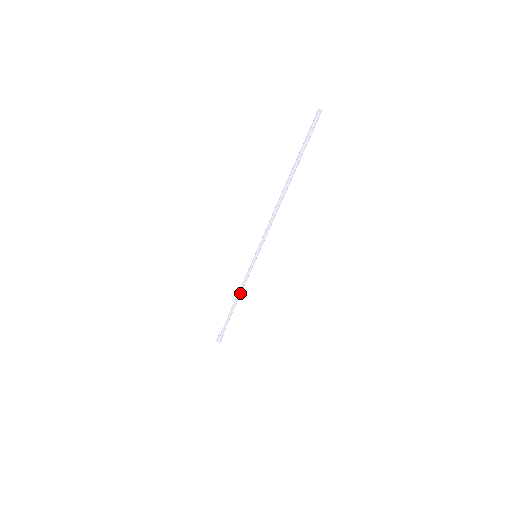
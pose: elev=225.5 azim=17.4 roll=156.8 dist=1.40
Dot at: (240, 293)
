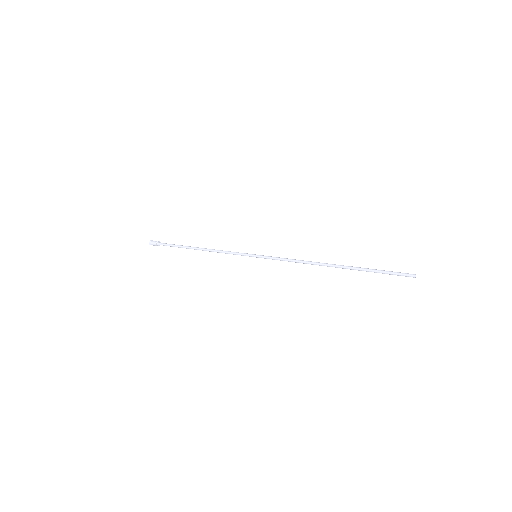
Dot at: (212, 251)
